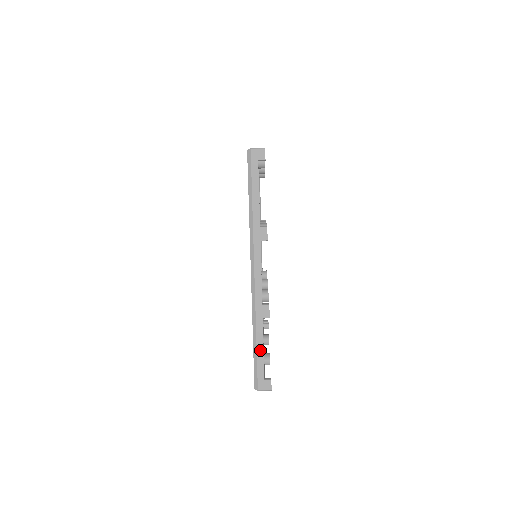
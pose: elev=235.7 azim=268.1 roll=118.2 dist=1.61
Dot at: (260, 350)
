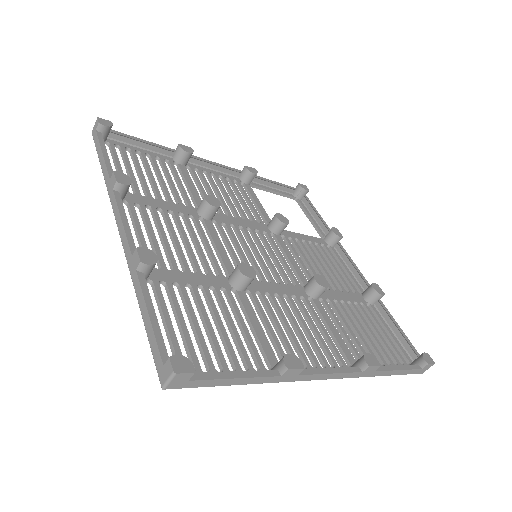
Dot at: (397, 373)
